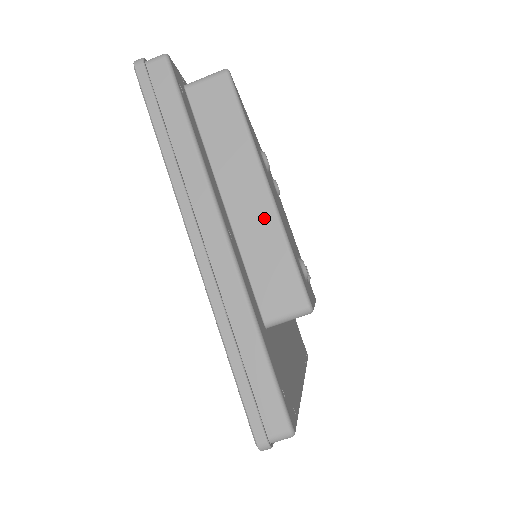
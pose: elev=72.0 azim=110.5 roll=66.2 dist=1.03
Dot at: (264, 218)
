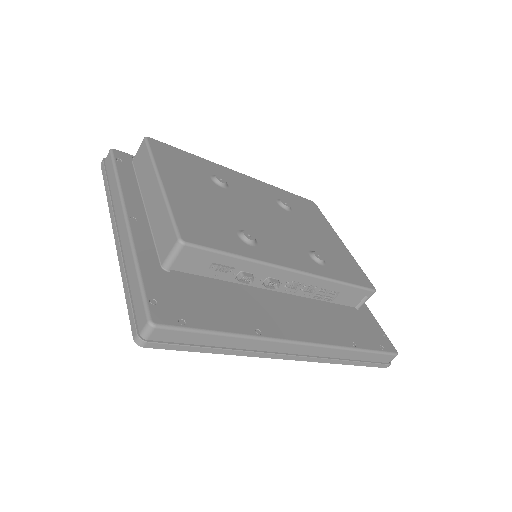
Dot at: (159, 202)
